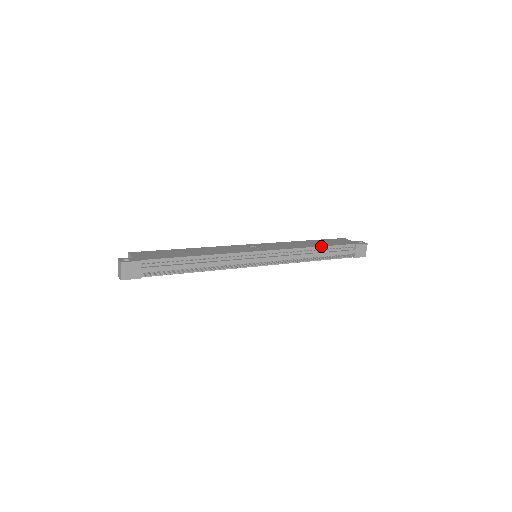
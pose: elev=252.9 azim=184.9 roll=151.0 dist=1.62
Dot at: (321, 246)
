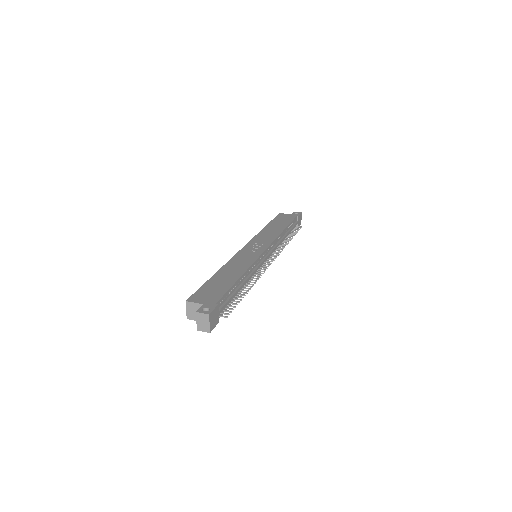
Dot at: (286, 227)
